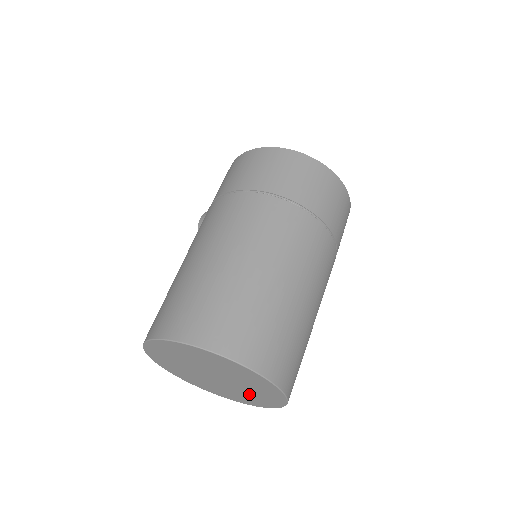
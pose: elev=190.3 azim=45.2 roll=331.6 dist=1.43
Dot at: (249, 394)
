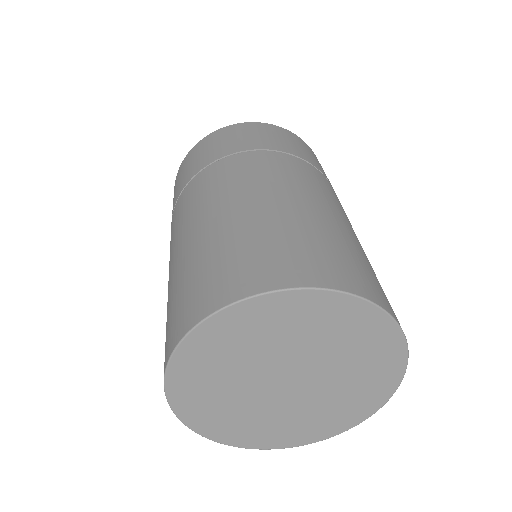
Dot at: (353, 374)
